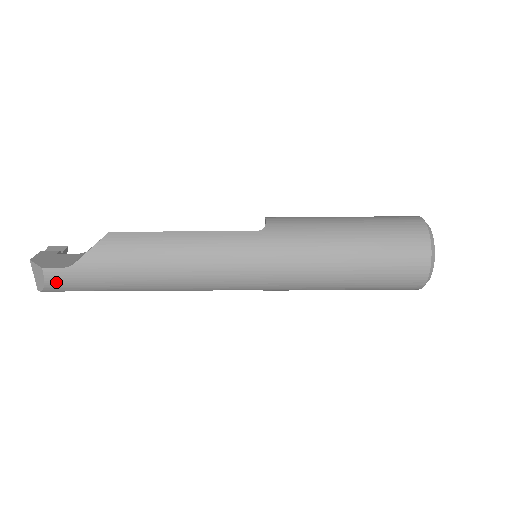
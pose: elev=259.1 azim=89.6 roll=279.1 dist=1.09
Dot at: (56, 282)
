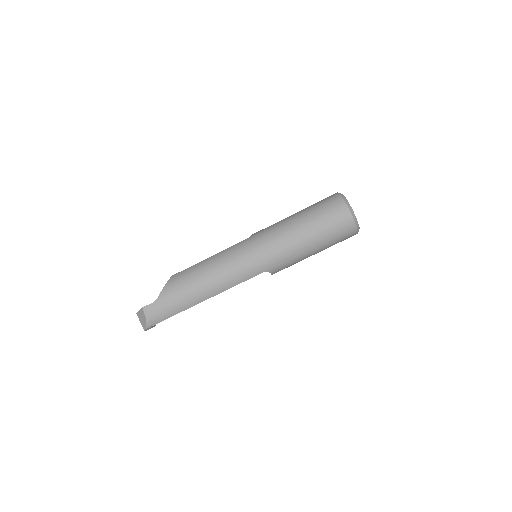
Dot at: (152, 314)
